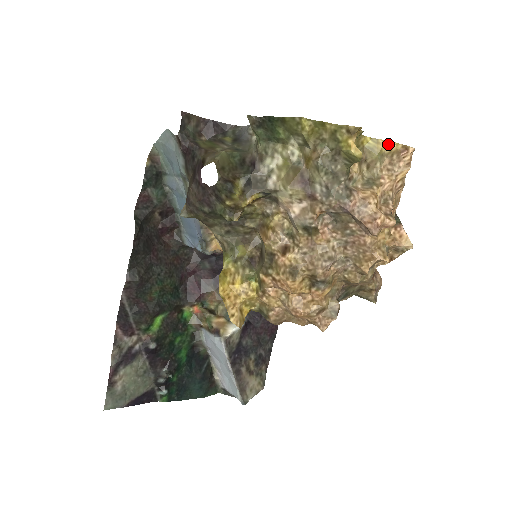
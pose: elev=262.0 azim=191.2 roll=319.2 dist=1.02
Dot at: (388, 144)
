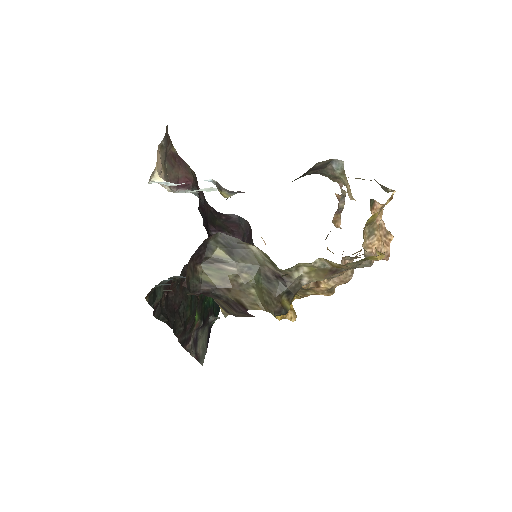
Dot at: occluded
